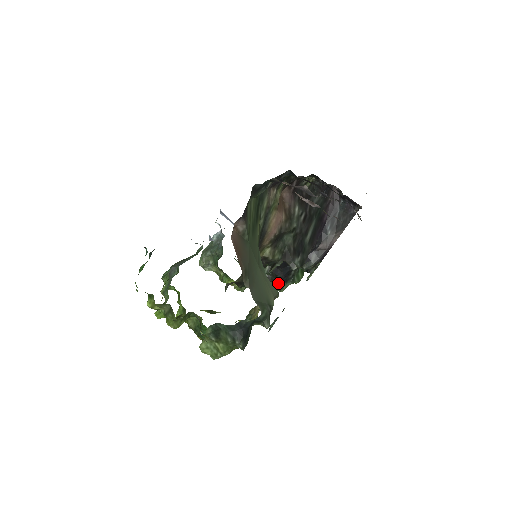
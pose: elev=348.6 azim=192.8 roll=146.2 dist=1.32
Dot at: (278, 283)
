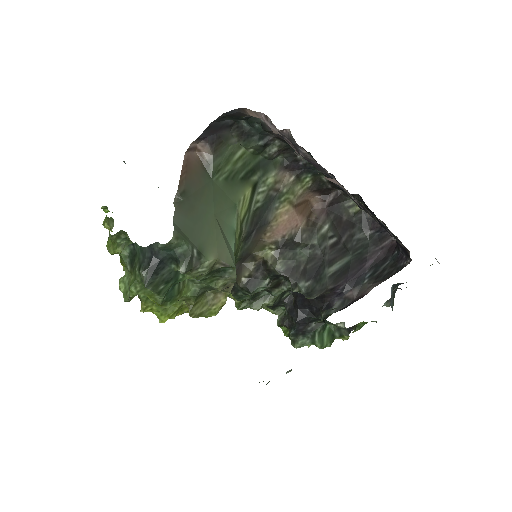
Dot at: (292, 331)
